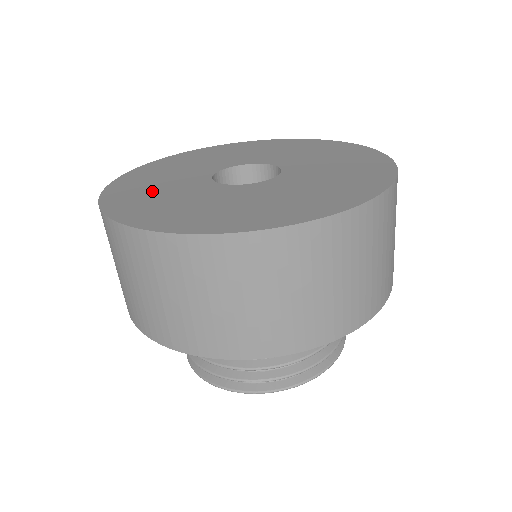
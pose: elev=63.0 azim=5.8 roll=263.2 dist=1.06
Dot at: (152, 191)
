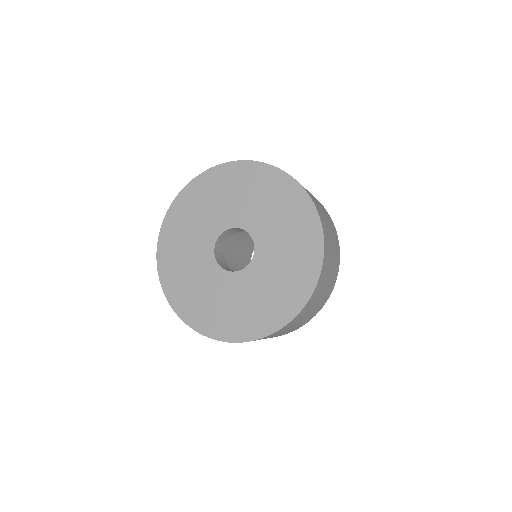
Dot at: (184, 237)
